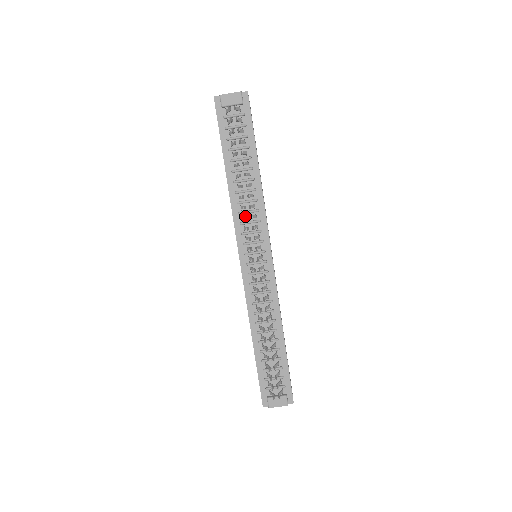
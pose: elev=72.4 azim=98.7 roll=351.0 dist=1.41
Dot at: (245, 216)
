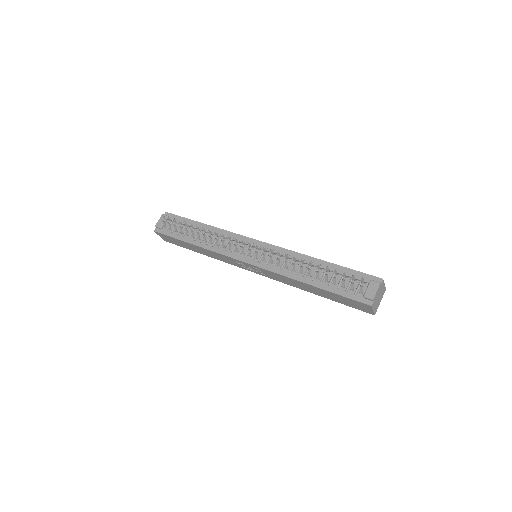
Dot at: (222, 243)
